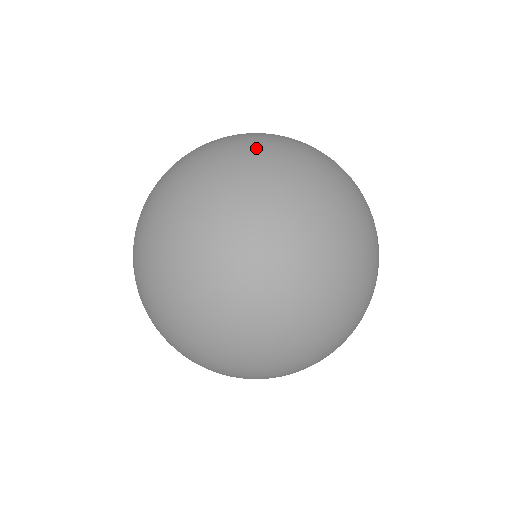
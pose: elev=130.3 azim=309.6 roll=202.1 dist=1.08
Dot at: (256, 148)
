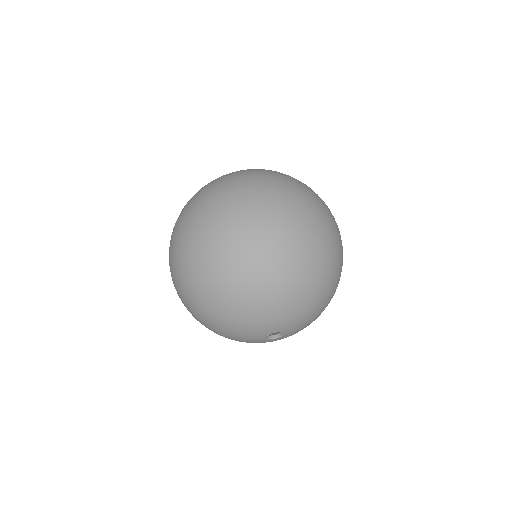
Dot at: occluded
